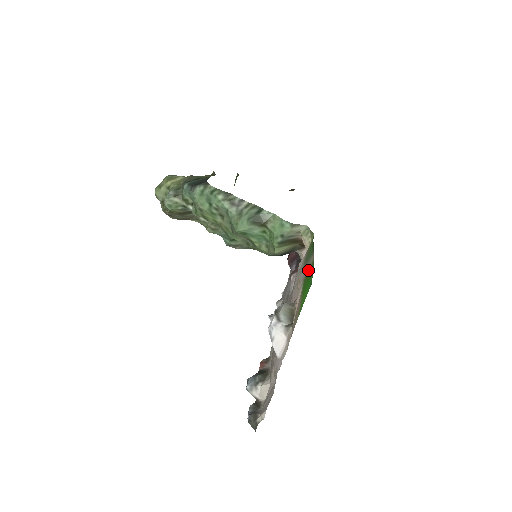
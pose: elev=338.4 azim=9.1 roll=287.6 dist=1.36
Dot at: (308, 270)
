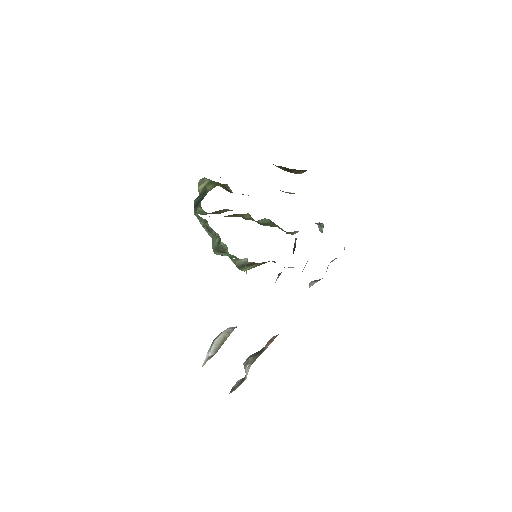
Dot at: occluded
